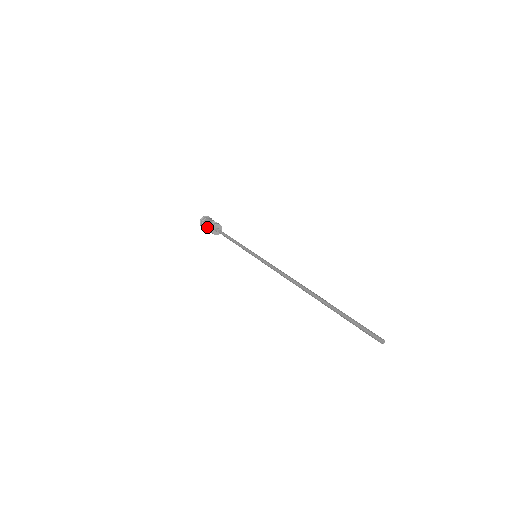
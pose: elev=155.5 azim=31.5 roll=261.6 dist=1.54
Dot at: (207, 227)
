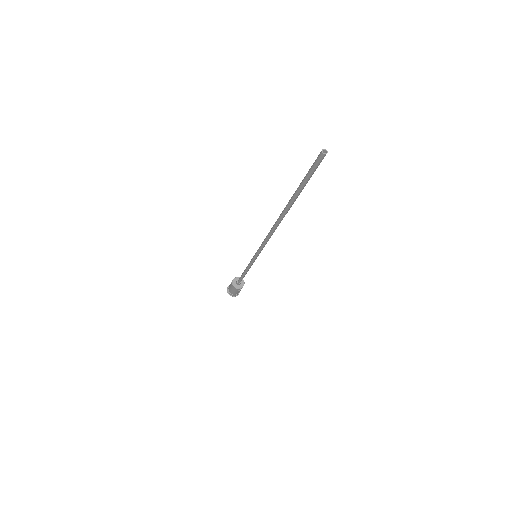
Dot at: (232, 290)
